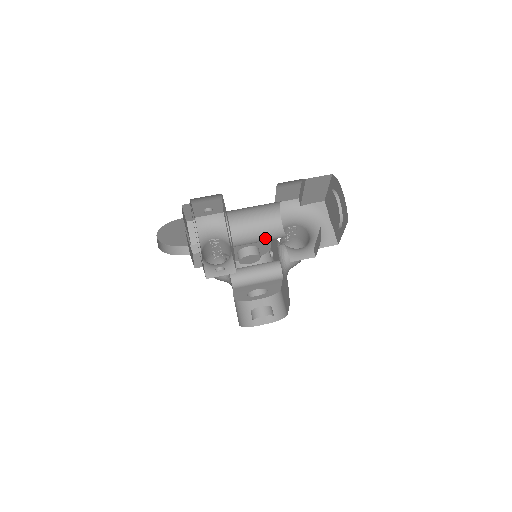
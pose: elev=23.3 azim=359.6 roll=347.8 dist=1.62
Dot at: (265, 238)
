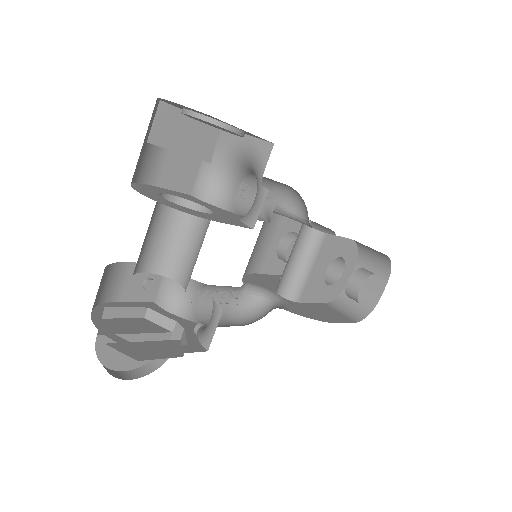
Dot at: (202, 243)
